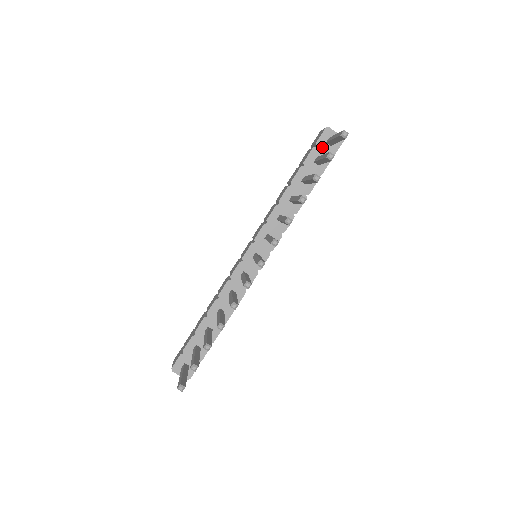
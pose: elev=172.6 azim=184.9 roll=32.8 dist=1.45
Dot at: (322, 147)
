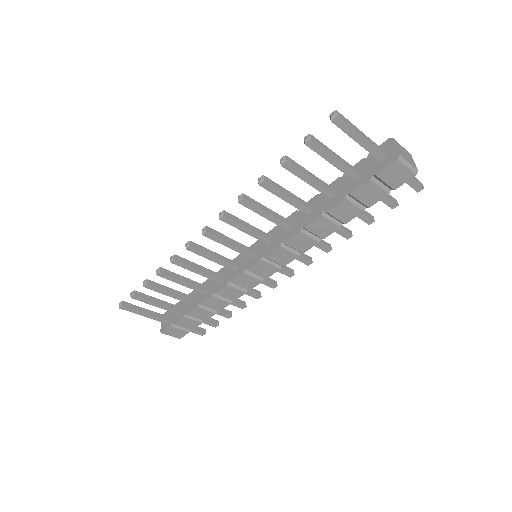
Dot at: (371, 161)
